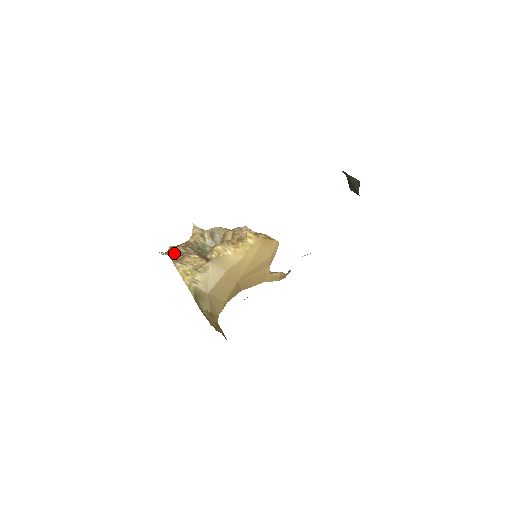
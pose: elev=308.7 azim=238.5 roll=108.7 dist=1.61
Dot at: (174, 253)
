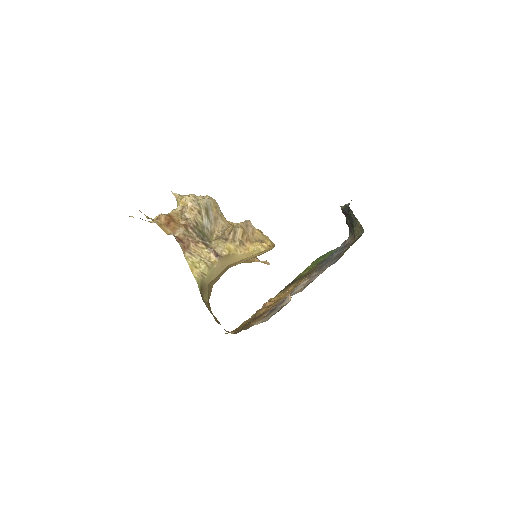
Dot at: (177, 234)
